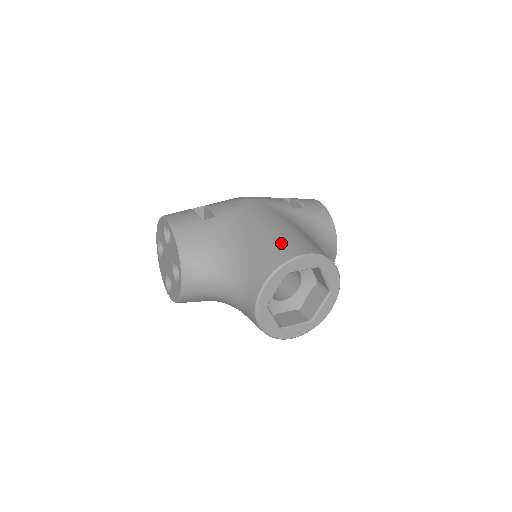
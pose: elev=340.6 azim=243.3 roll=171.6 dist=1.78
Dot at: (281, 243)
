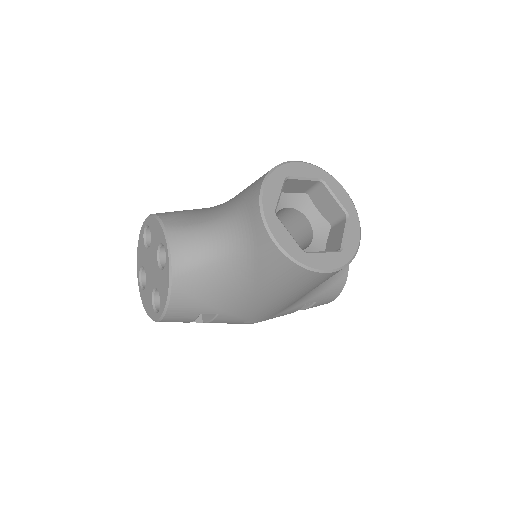
Dot at: occluded
